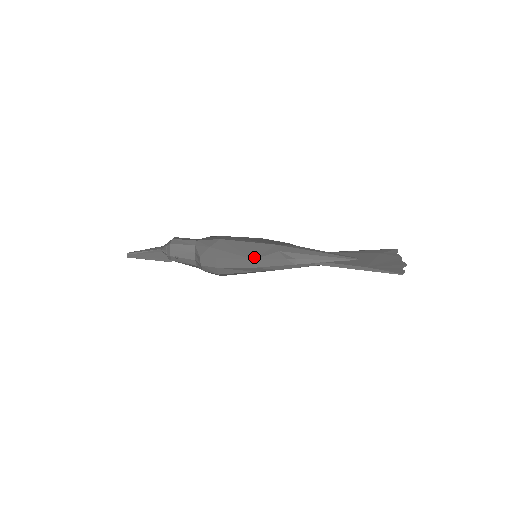
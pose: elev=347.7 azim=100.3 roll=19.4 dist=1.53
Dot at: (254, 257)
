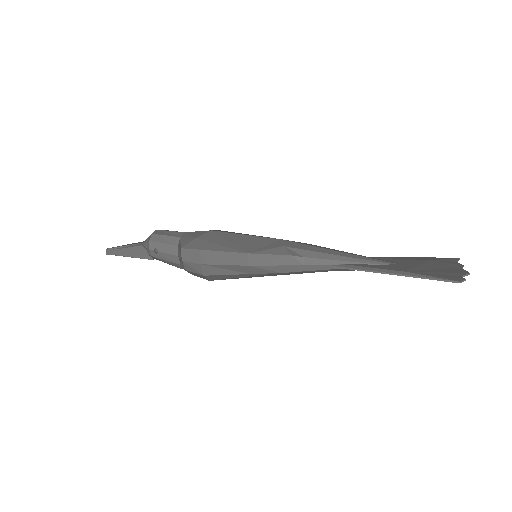
Dot at: (248, 251)
